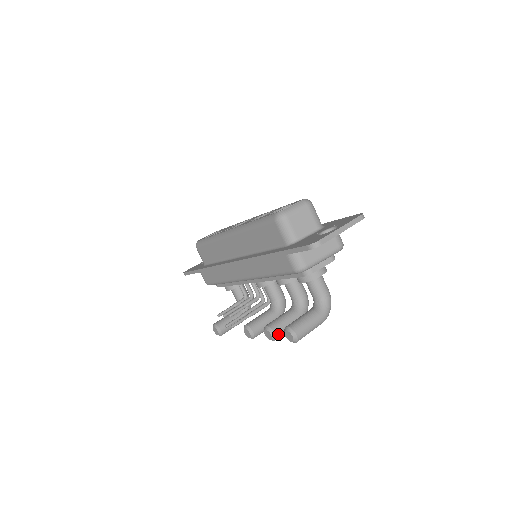
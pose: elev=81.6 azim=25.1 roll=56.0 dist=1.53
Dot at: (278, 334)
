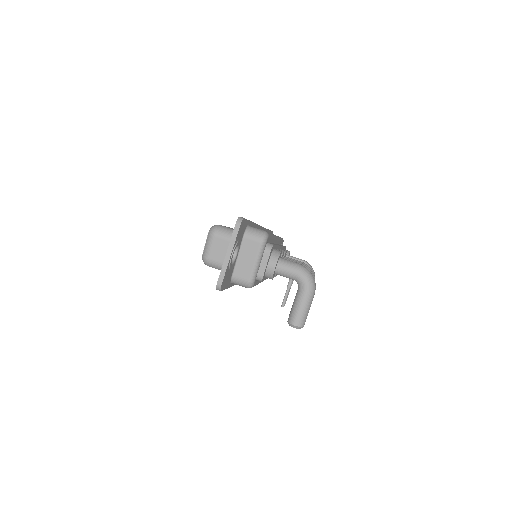
Dot at: occluded
